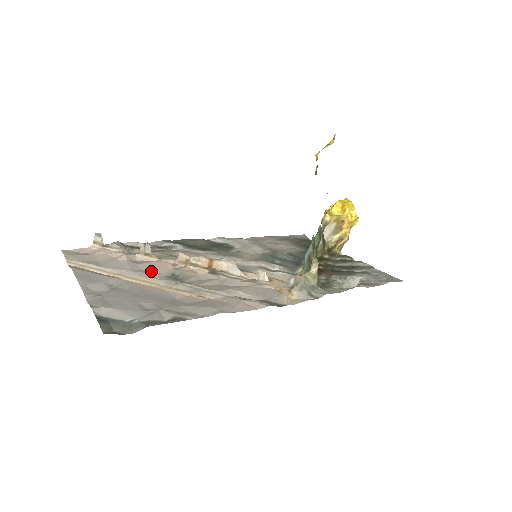
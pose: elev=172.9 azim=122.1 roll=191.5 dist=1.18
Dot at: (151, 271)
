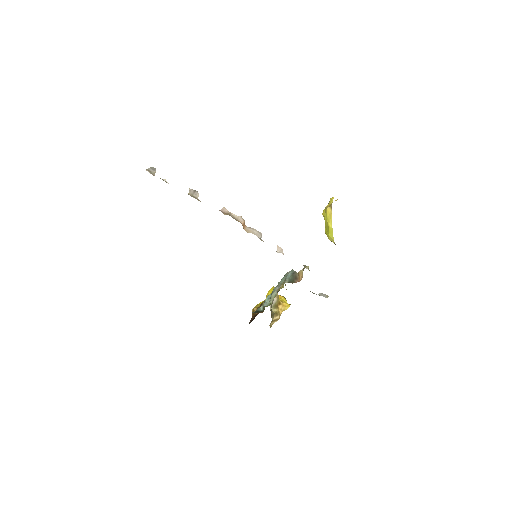
Dot at: occluded
